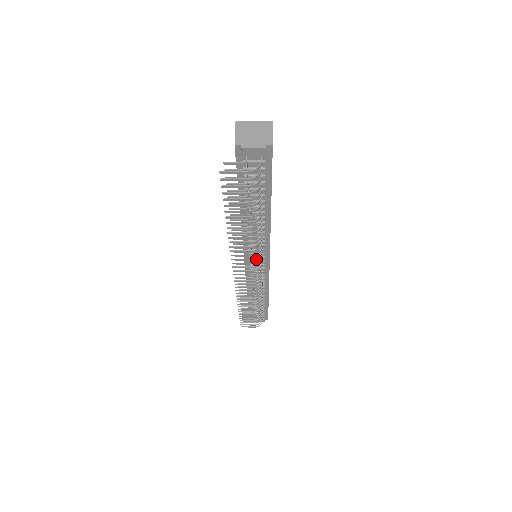
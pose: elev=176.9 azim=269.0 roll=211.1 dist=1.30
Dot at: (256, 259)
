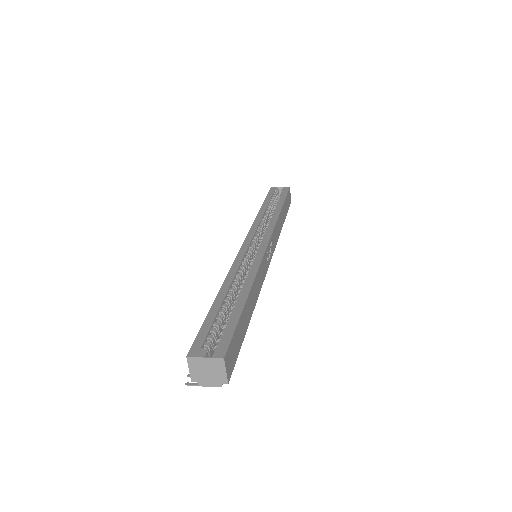
Dot at: occluded
